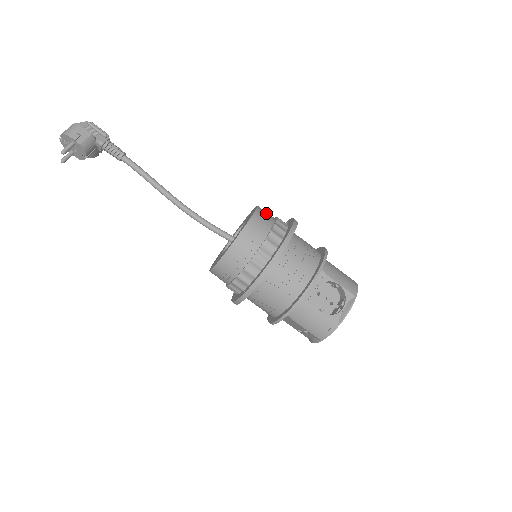
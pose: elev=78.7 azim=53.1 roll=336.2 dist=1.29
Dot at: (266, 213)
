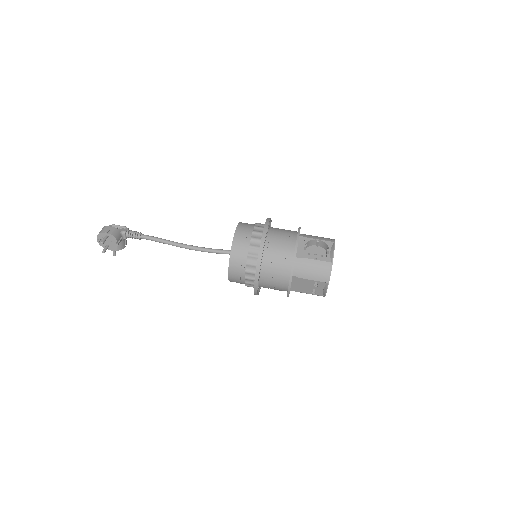
Dot at: occluded
